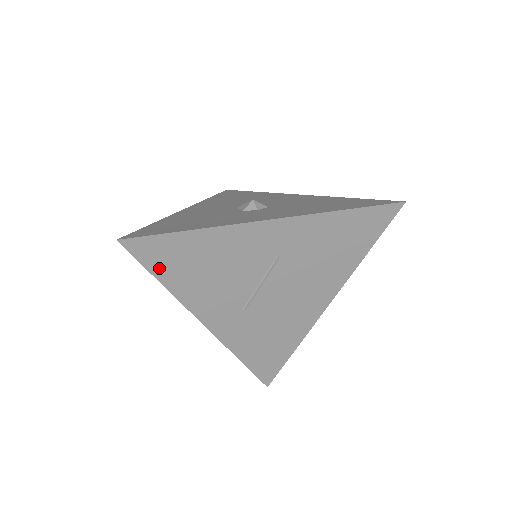
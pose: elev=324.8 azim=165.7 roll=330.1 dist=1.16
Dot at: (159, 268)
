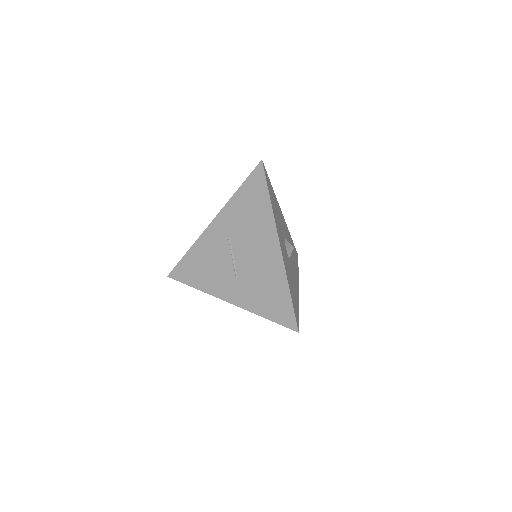
Dot at: (188, 280)
